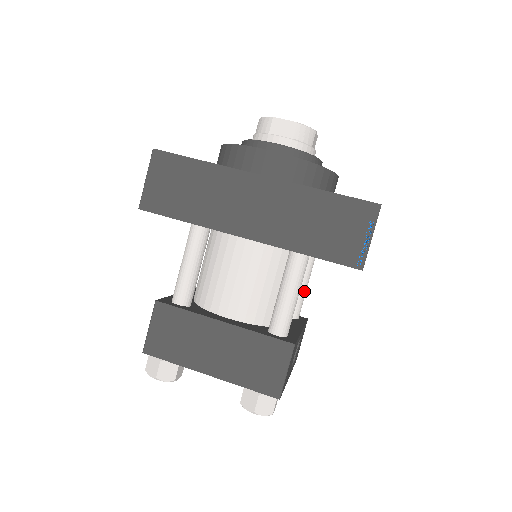
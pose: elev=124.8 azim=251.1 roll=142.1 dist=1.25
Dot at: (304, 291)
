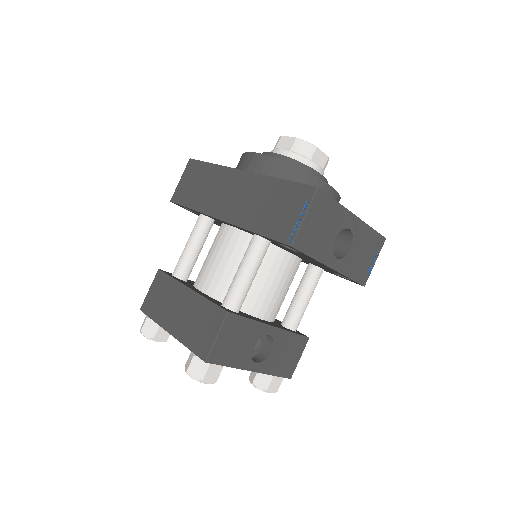
Dot at: (302, 303)
